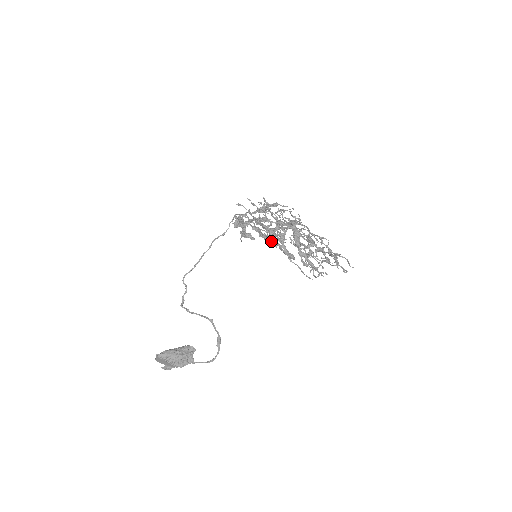
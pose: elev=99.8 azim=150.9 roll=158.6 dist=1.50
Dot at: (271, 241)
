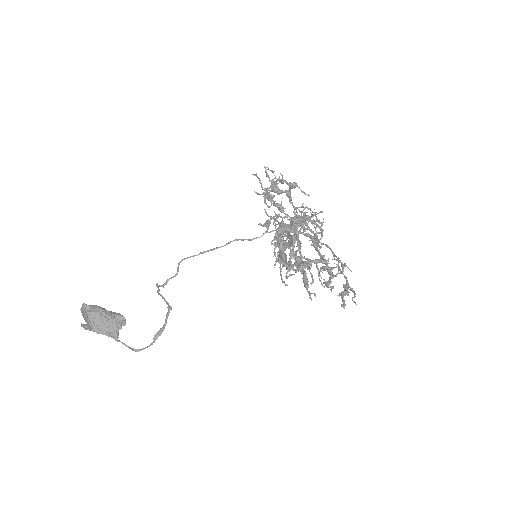
Dot at: (265, 223)
